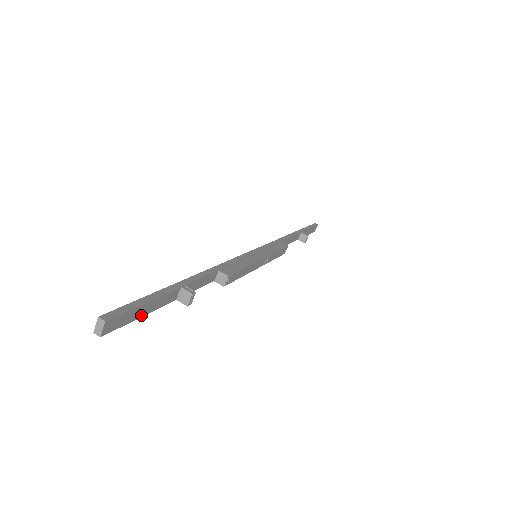
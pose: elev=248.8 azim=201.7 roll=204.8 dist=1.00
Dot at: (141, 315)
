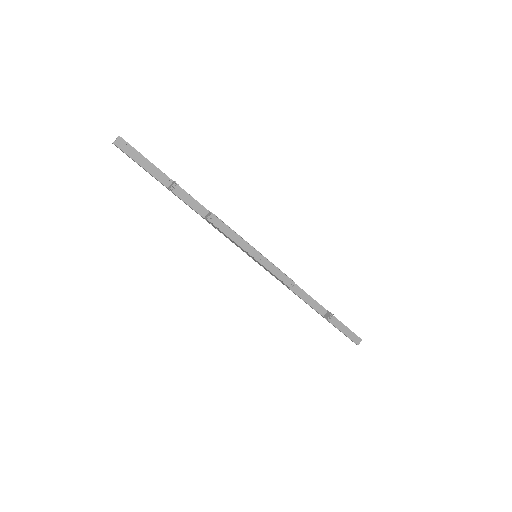
Dot at: (140, 164)
